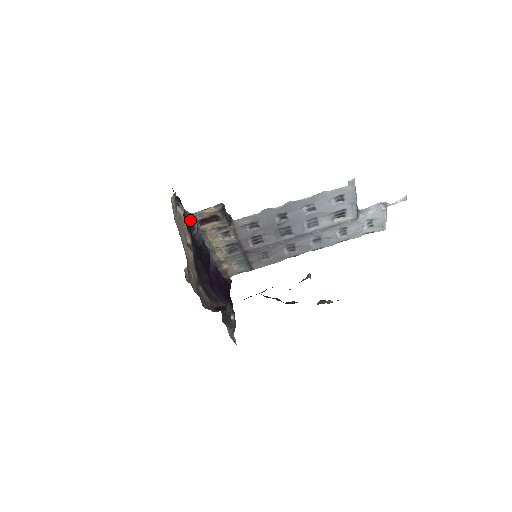
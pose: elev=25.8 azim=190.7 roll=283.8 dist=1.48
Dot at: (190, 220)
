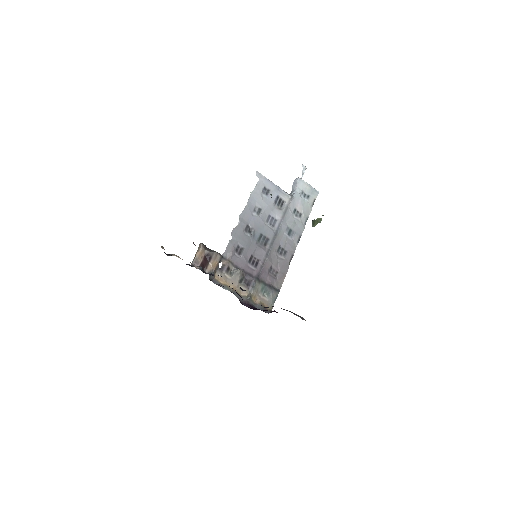
Dot at: (192, 266)
